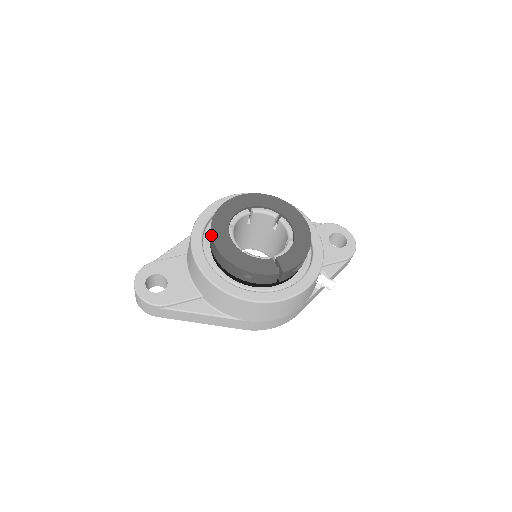
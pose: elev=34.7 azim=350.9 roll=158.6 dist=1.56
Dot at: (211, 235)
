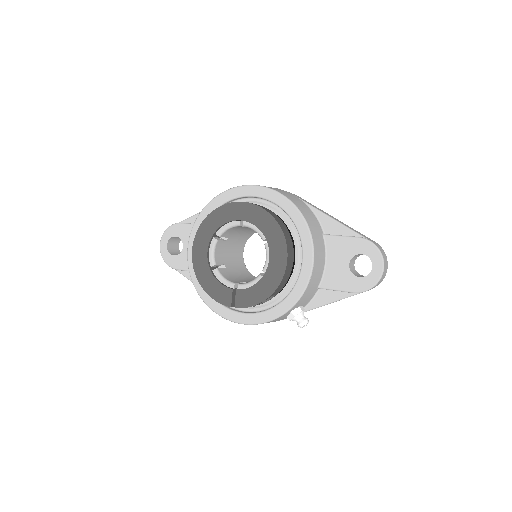
Dot at: (193, 242)
